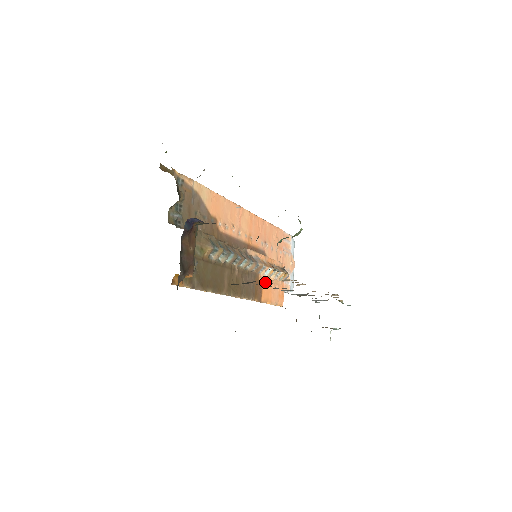
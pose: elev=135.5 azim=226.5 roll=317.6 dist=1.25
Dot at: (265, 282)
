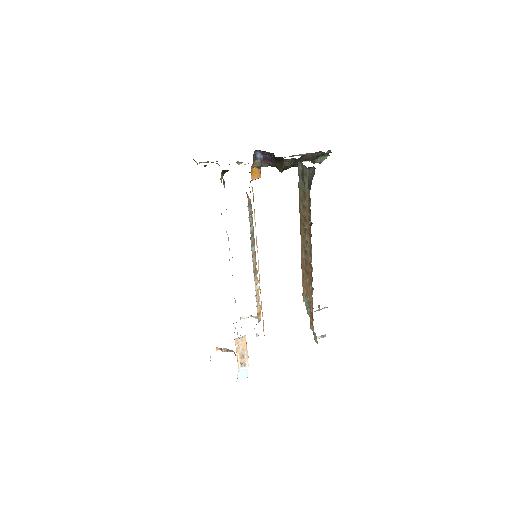
Dot at: occluded
